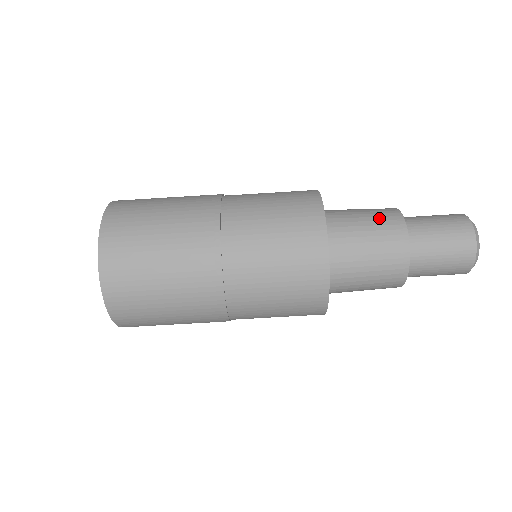
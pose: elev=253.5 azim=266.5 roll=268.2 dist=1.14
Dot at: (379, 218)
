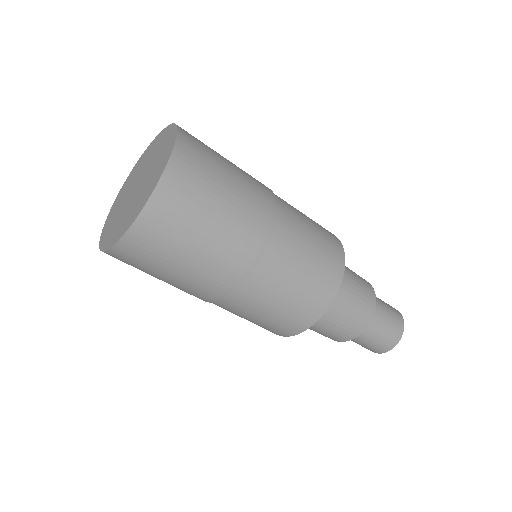
Dot at: (362, 284)
